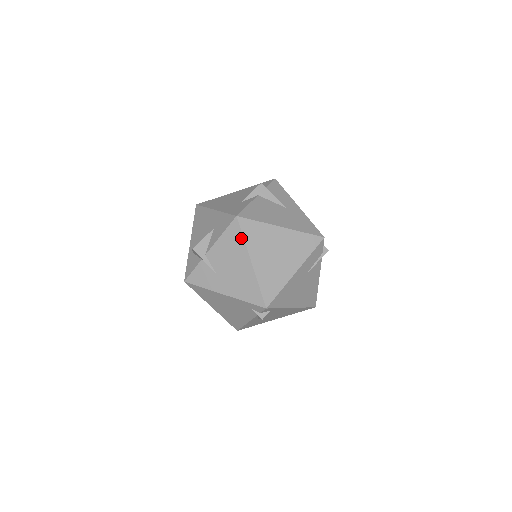
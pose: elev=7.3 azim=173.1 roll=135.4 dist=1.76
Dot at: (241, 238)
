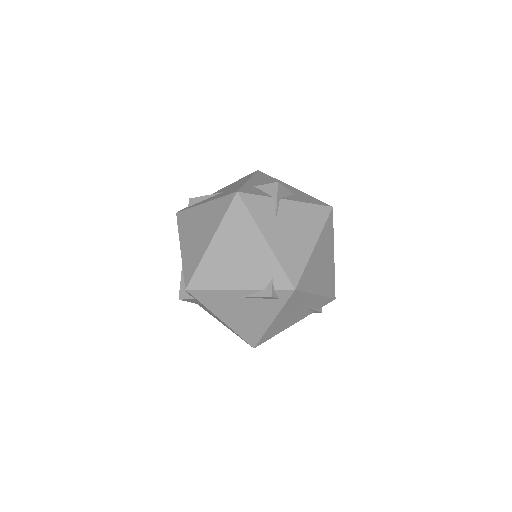
Dot at: (323, 222)
